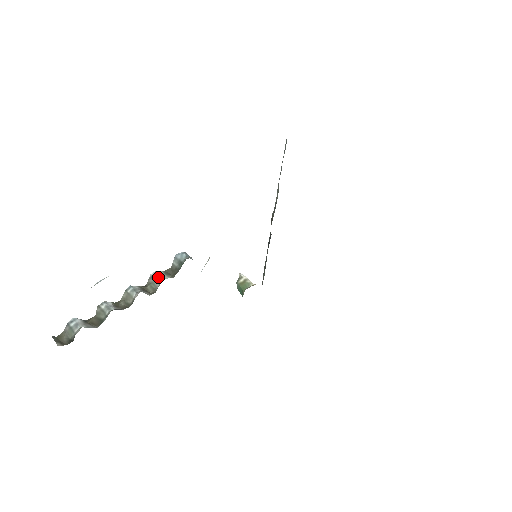
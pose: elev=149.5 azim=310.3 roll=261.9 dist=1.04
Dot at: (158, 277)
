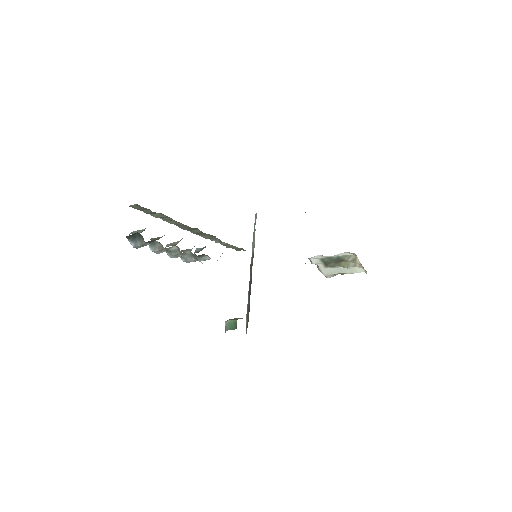
Dot at: (189, 249)
